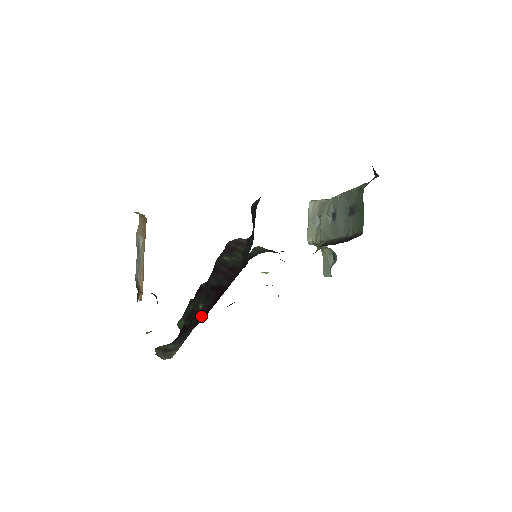
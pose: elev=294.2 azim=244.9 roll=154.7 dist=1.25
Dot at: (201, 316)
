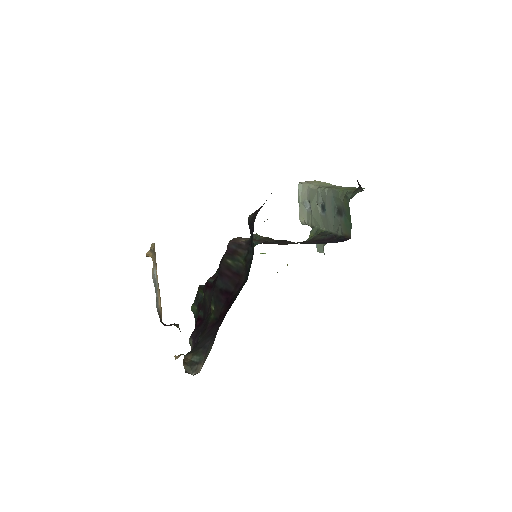
Dot at: (215, 319)
